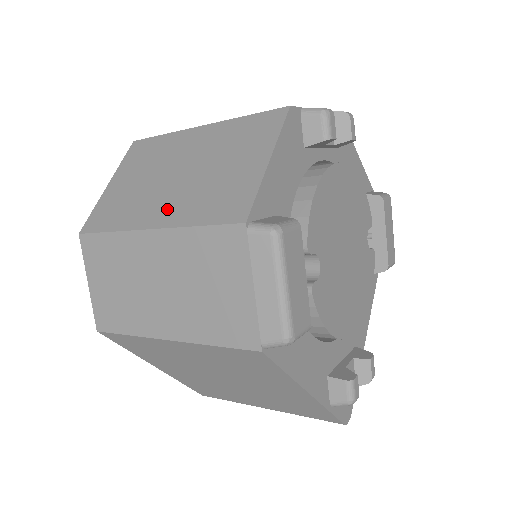
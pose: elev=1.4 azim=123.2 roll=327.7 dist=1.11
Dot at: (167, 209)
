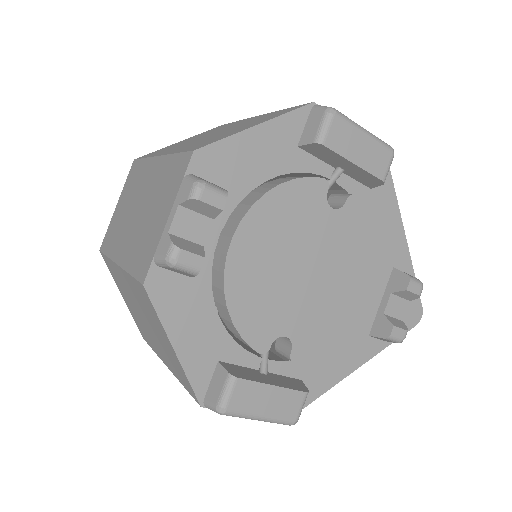
Dot at: (161, 354)
